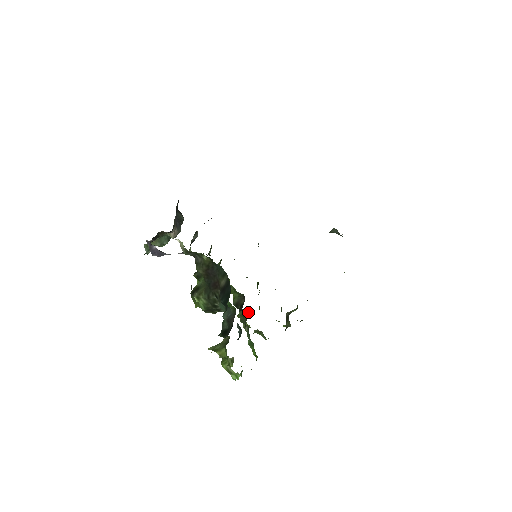
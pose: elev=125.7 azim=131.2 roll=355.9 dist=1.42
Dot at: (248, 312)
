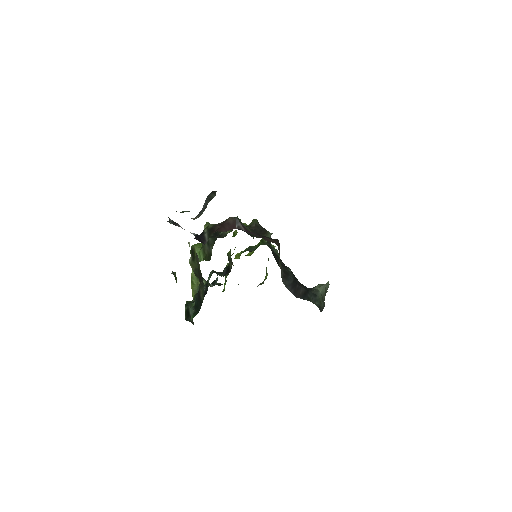
Dot at: (240, 255)
